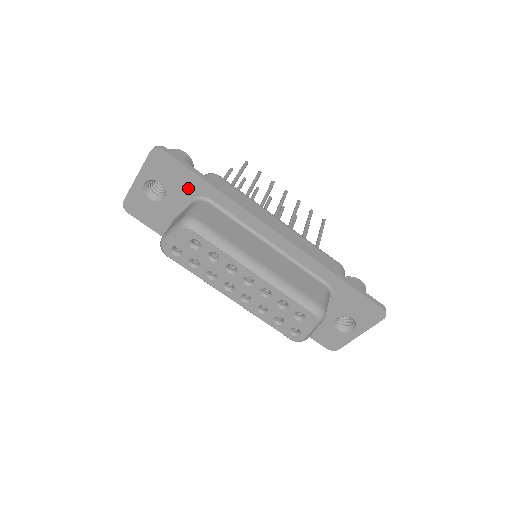
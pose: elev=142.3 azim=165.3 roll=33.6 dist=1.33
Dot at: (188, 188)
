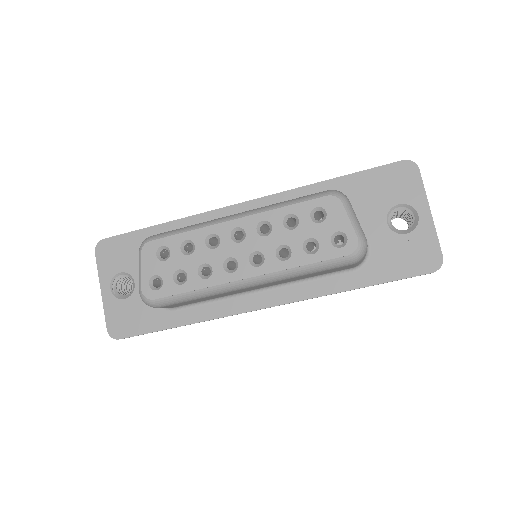
Dot at: occluded
